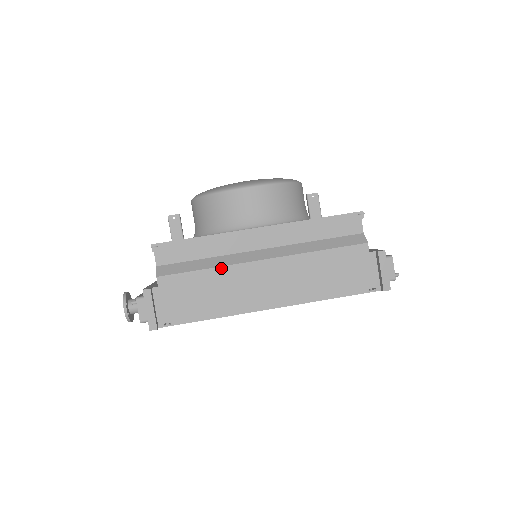
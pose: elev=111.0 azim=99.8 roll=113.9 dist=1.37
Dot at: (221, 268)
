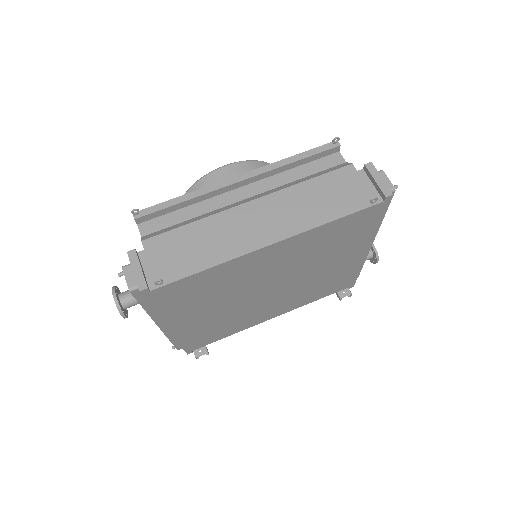
Dot at: (208, 218)
